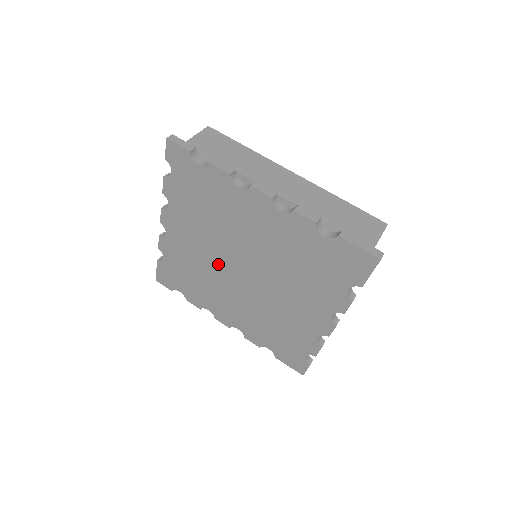
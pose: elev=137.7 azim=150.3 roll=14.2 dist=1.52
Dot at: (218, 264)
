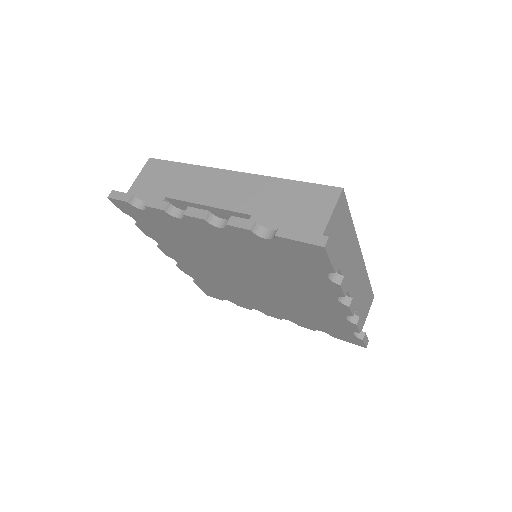
Dot at: (227, 276)
